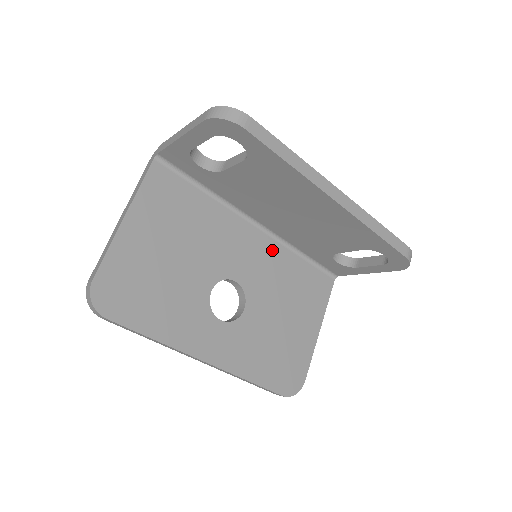
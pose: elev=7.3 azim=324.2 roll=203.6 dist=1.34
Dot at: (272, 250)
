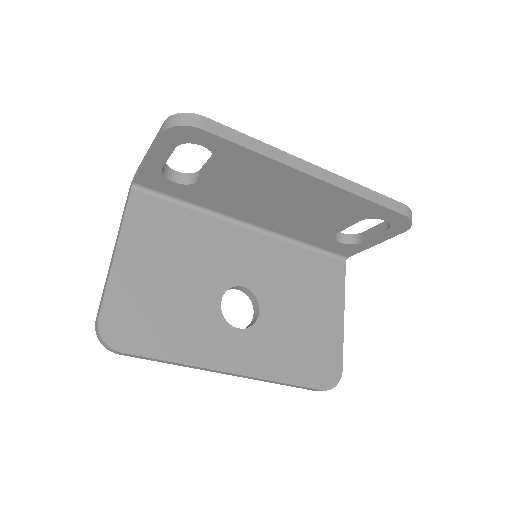
Dot at: (273, 248)
